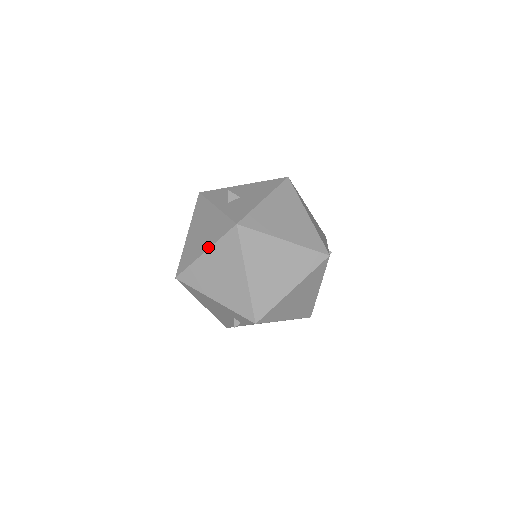
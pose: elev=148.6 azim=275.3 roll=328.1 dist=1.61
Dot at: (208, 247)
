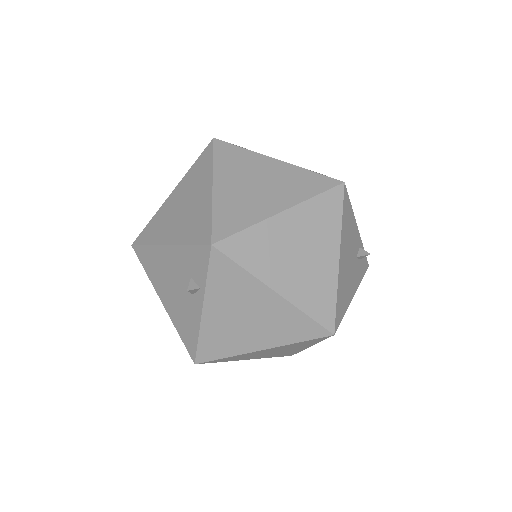
Dot at: (178, 184)
